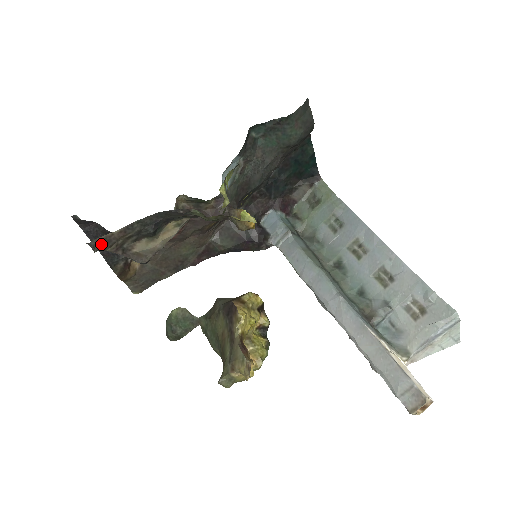
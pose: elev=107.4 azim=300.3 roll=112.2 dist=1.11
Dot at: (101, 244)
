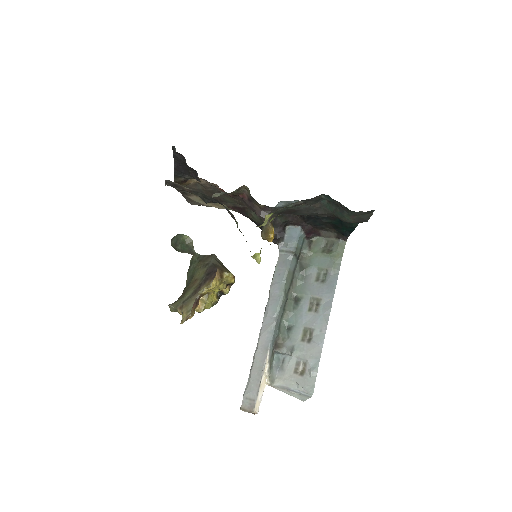
Dot at: (172, 184)
